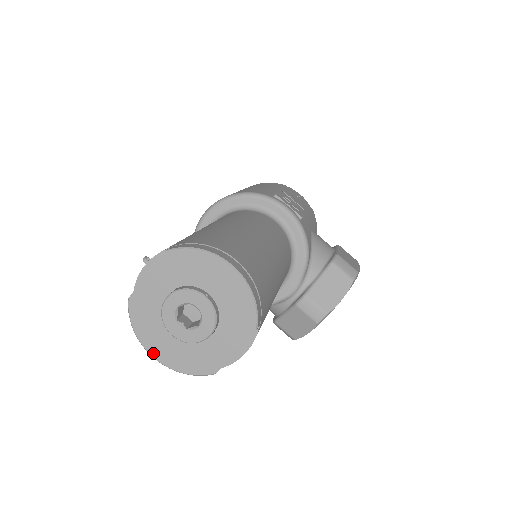
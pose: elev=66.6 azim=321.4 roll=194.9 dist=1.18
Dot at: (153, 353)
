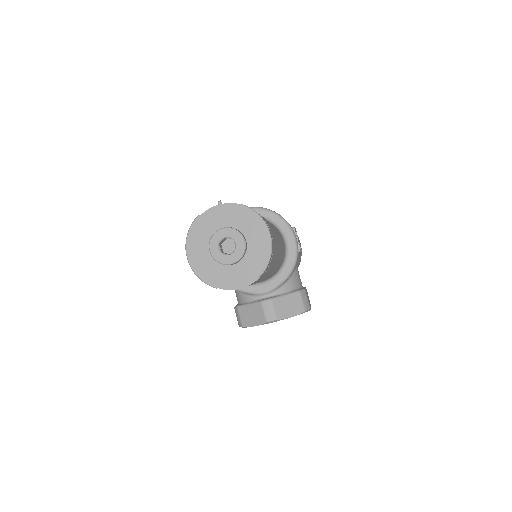
Dot at: (189, 255)
